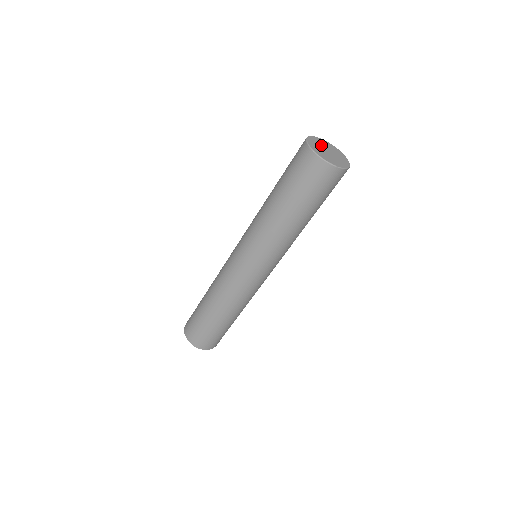
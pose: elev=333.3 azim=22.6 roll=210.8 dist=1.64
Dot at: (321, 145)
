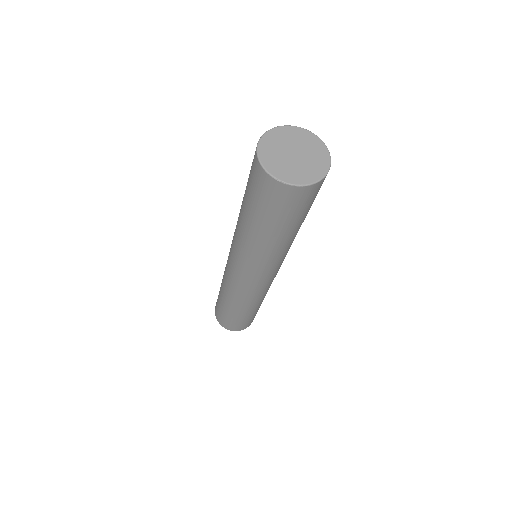
Dot at: (279, 153)
